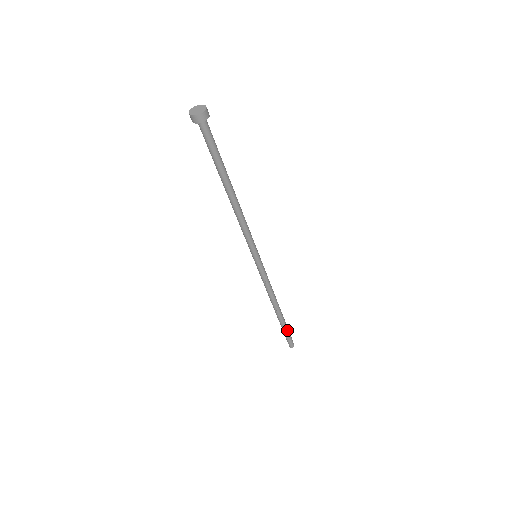
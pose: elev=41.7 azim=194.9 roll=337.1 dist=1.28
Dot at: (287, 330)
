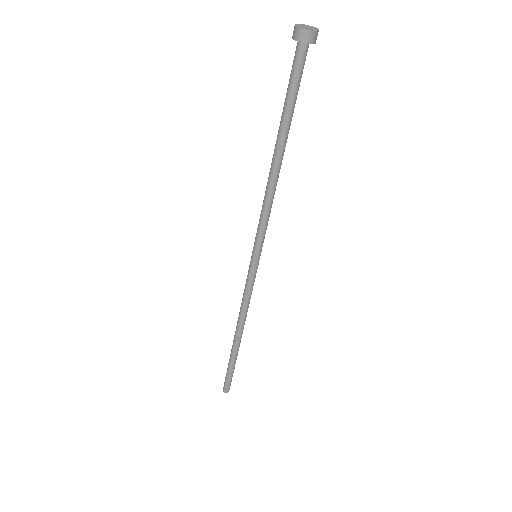
Dot at: (234, 367)
